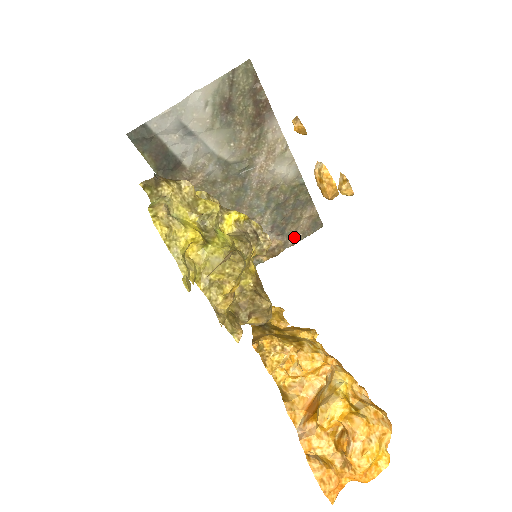
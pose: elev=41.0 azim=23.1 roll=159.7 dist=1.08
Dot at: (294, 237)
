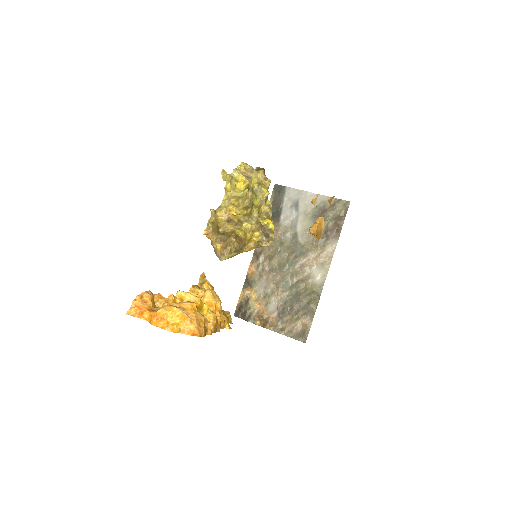
Dot at: (285, 329)
